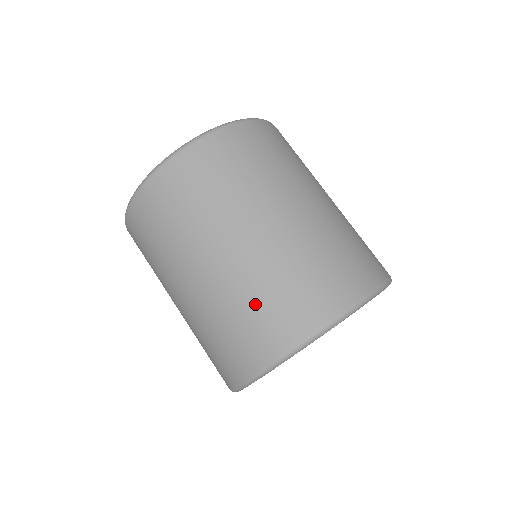
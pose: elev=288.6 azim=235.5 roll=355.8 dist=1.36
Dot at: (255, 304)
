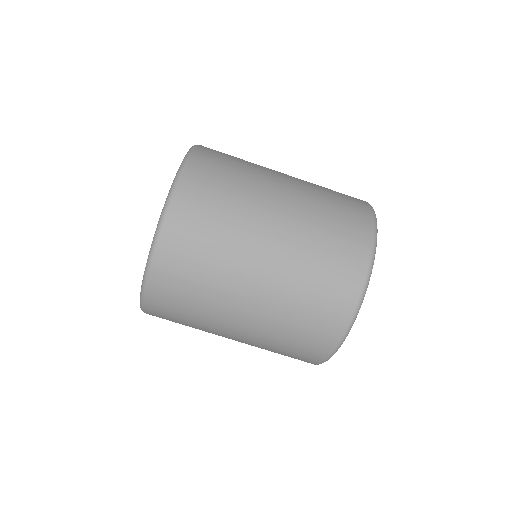
Dot at: (332, 205)
